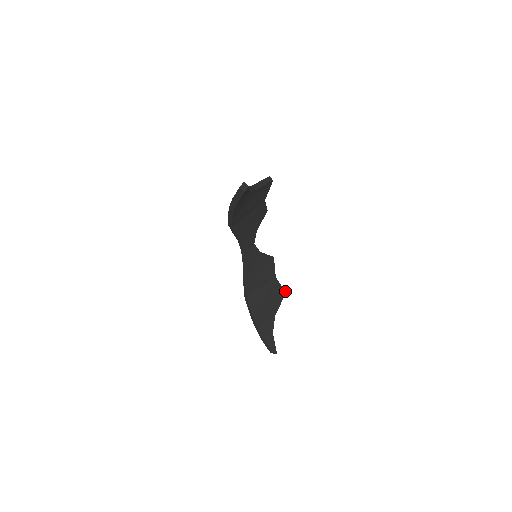
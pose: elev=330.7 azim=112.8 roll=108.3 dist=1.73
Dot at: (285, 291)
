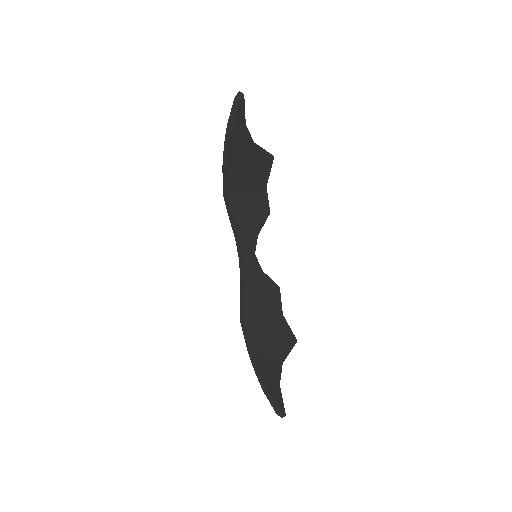
Dot at: (296, 339)
